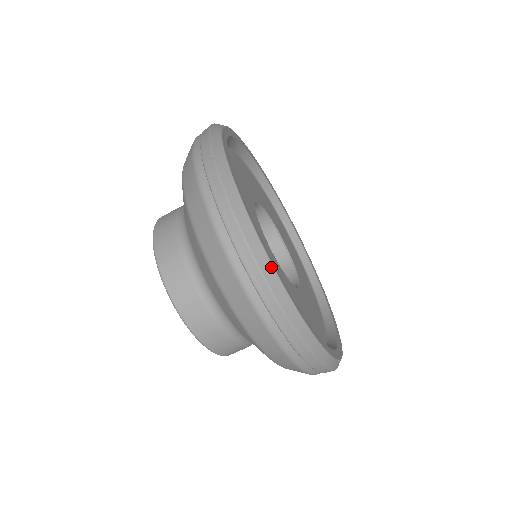
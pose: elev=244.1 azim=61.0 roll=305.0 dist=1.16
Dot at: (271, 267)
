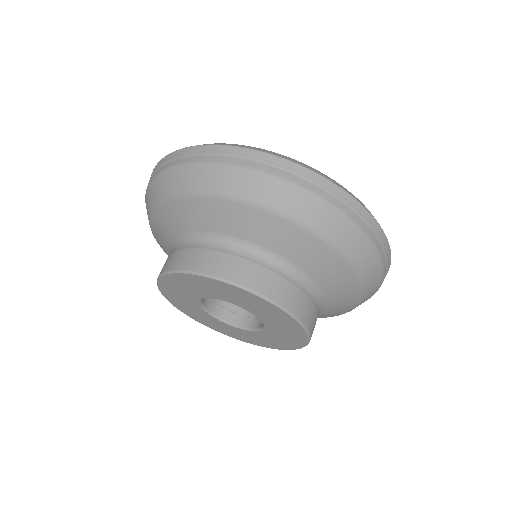
Dot at: occluded
